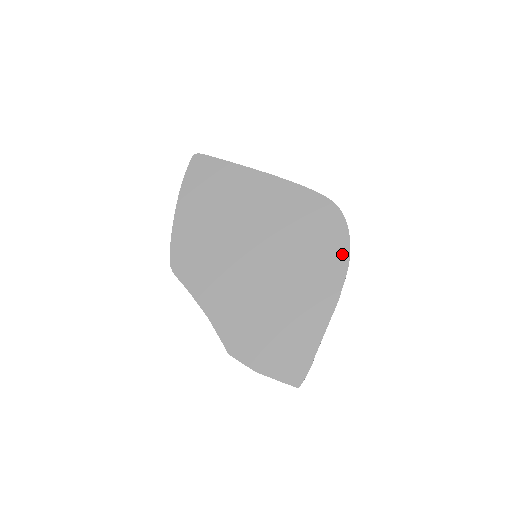
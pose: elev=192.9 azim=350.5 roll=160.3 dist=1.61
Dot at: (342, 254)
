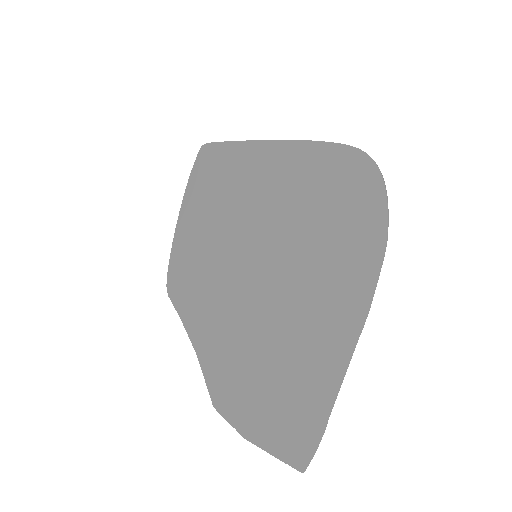
Dot at: (374, 228)
